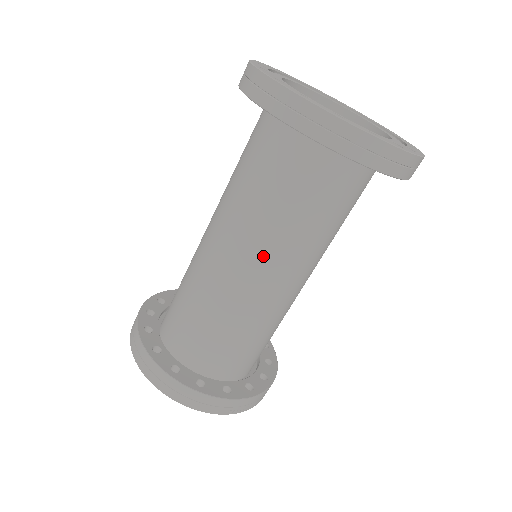
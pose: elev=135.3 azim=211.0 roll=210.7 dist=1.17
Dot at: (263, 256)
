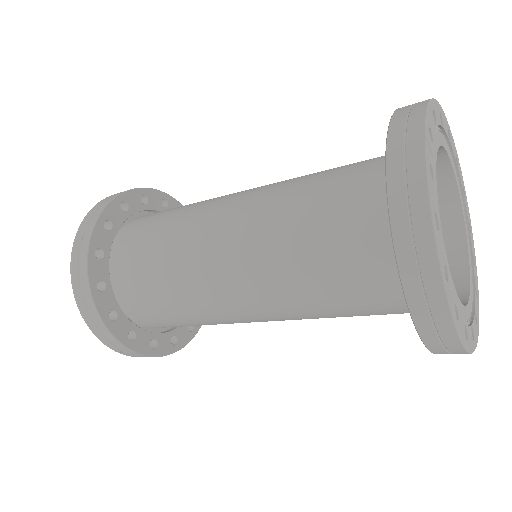
Dot at: (256, 286)
